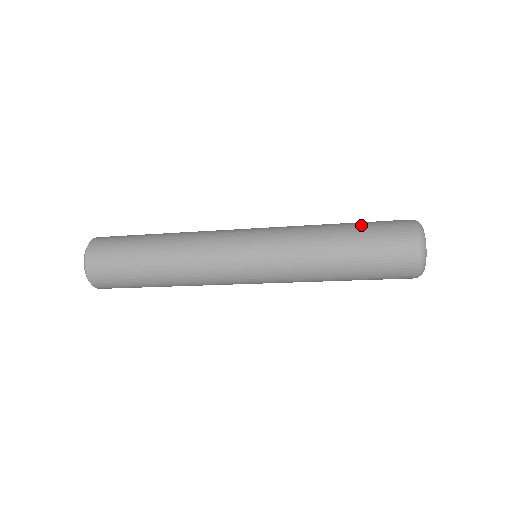
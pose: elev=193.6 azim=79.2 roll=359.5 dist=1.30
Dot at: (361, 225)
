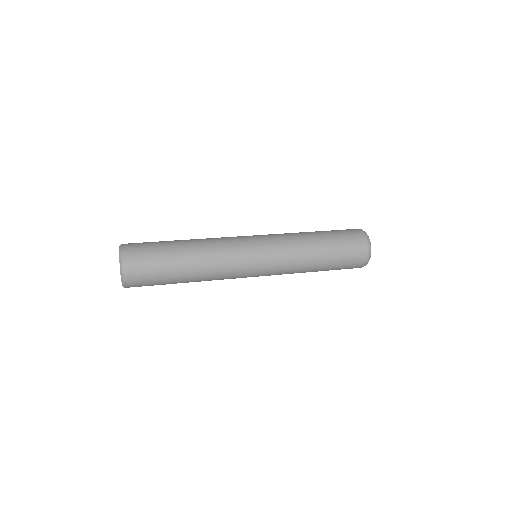
Dot at: (336, 256)
